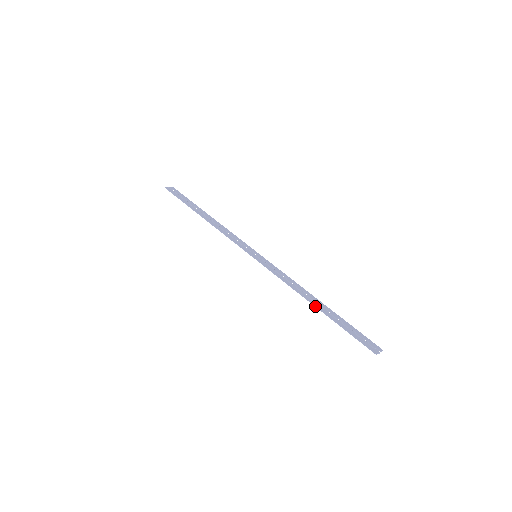
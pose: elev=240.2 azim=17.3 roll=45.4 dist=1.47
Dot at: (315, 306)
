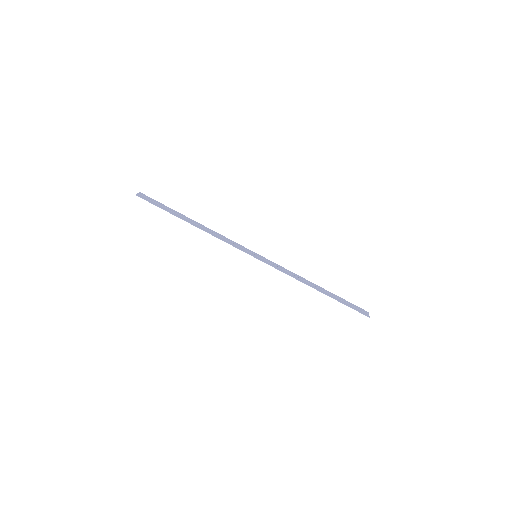
Dot at: (319, 291)
